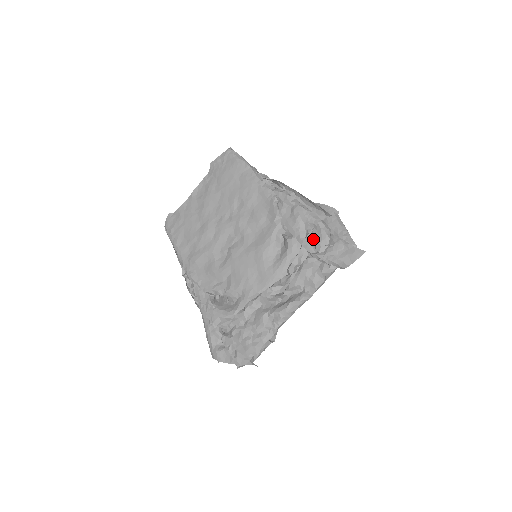
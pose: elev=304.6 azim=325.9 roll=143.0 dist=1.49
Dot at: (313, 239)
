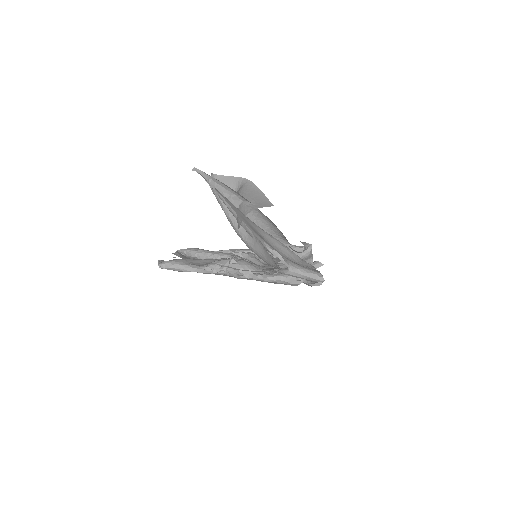
Dot at: occluded
